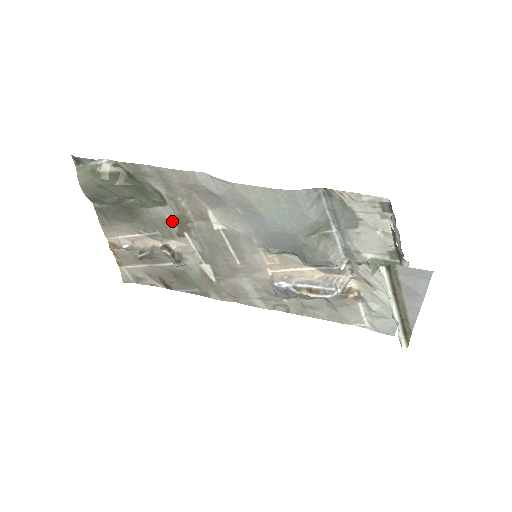
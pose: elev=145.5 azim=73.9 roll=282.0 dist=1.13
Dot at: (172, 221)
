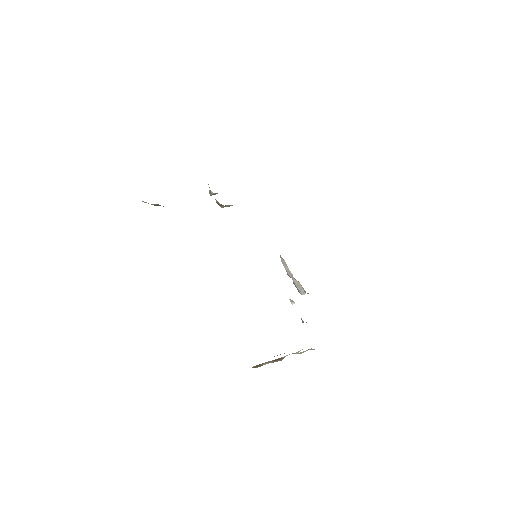
Dot at: occluded
